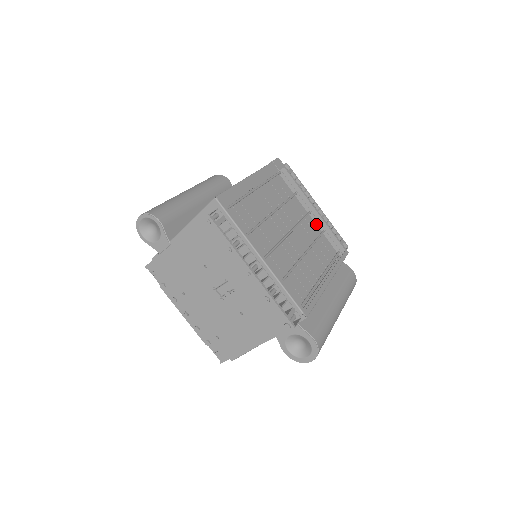
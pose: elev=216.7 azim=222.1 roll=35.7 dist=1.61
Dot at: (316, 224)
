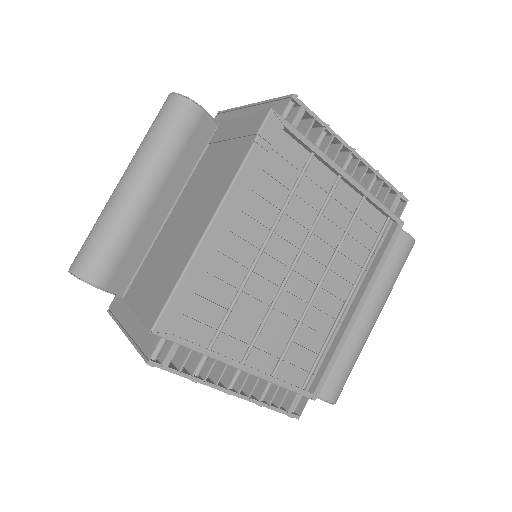
Dot at: (352, 188)
